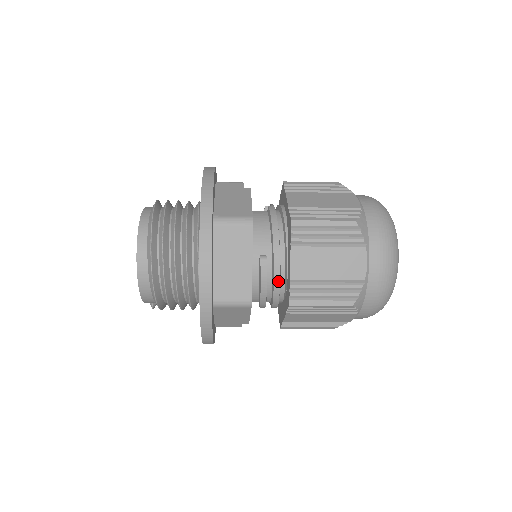
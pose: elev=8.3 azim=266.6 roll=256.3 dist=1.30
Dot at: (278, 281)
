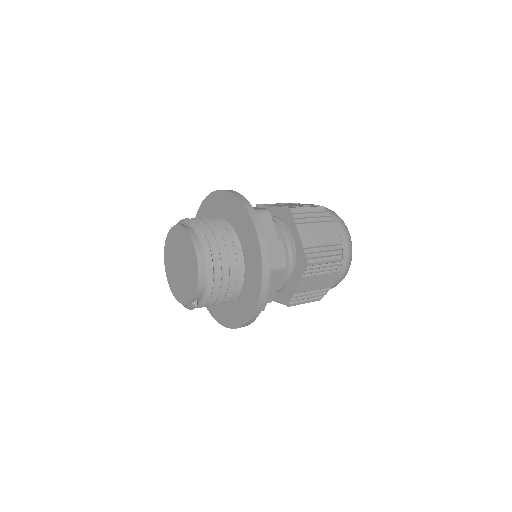
Dot at: (291, 254)
